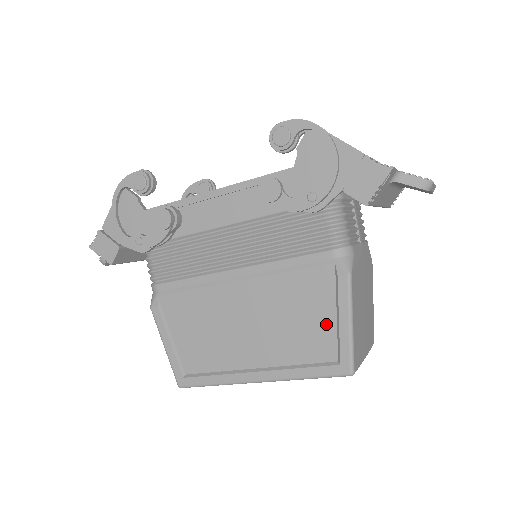
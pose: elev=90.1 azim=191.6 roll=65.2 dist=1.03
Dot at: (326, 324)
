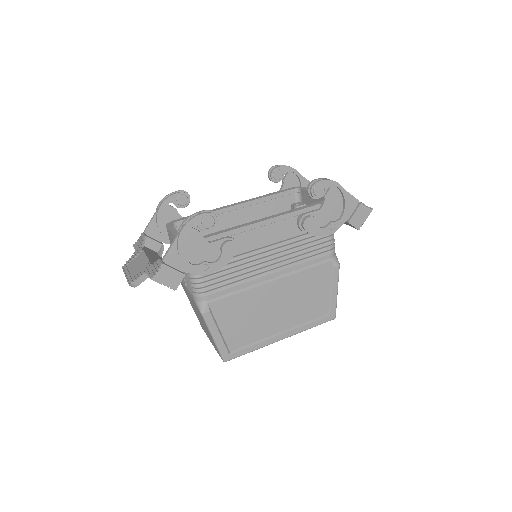
Dot at: (324, 295)
